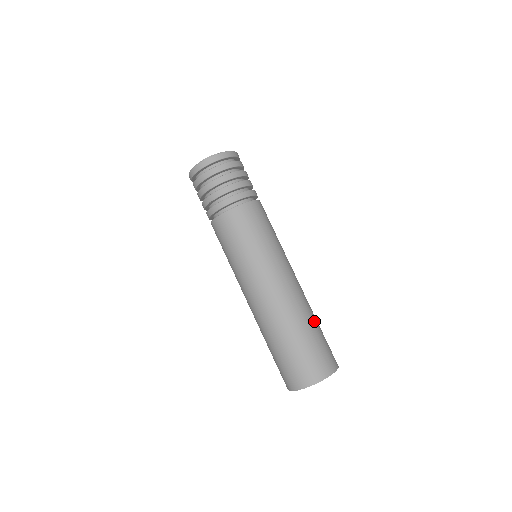
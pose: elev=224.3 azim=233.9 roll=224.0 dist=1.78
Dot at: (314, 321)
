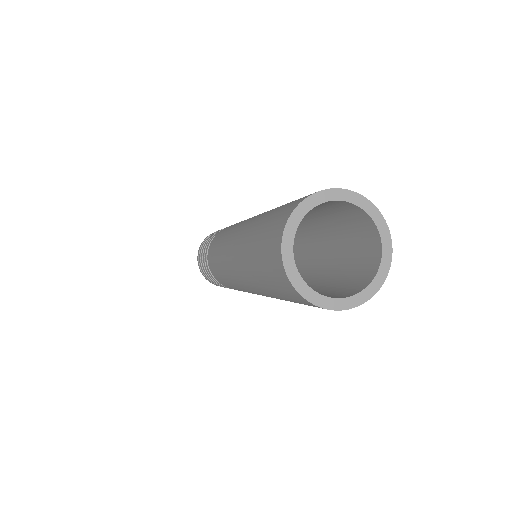
Dot at: occluded
